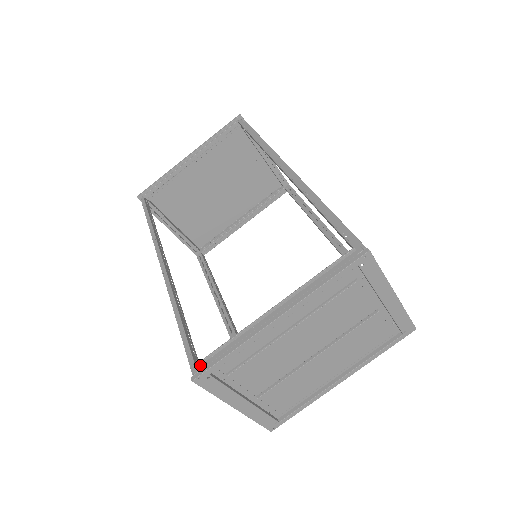
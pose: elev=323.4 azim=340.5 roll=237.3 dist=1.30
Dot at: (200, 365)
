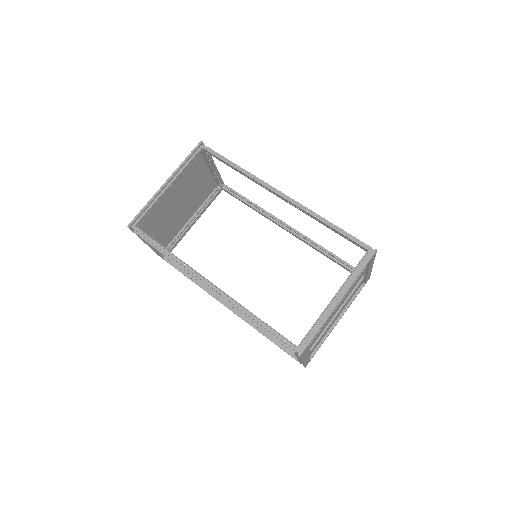
Dot at: (299, 345)
